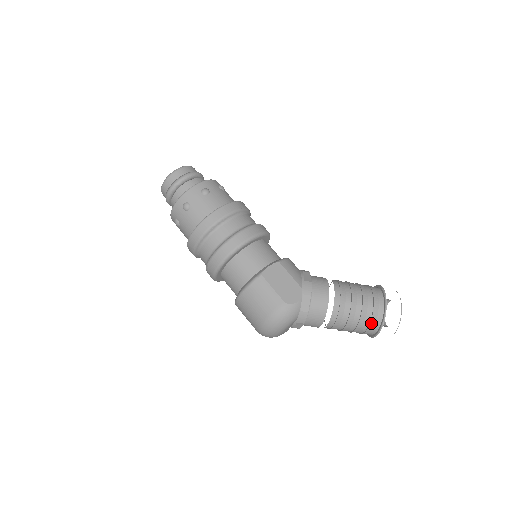
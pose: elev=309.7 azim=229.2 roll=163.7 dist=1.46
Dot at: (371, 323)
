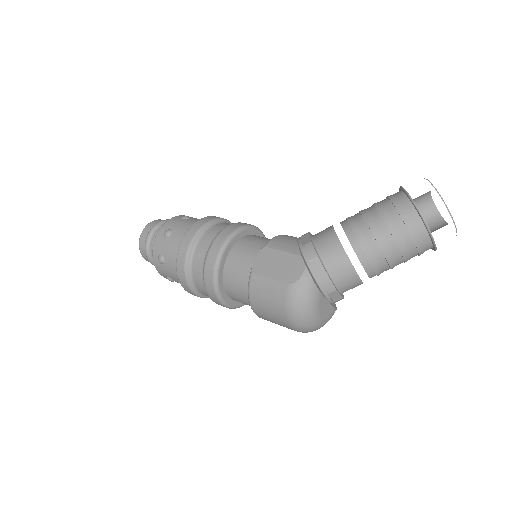
Dot at: (413, 236)
